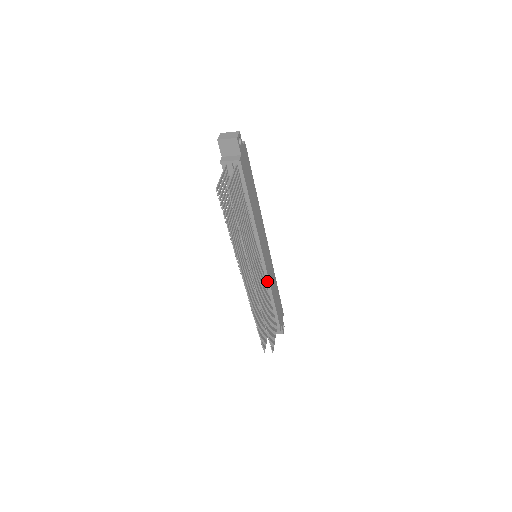
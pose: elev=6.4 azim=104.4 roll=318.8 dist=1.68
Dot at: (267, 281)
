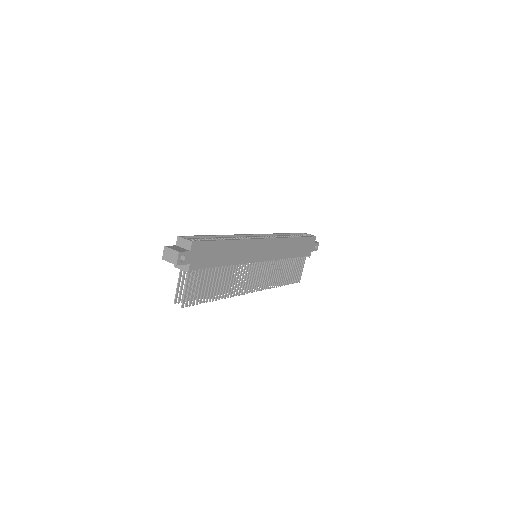
Dot at: (276, 259)
